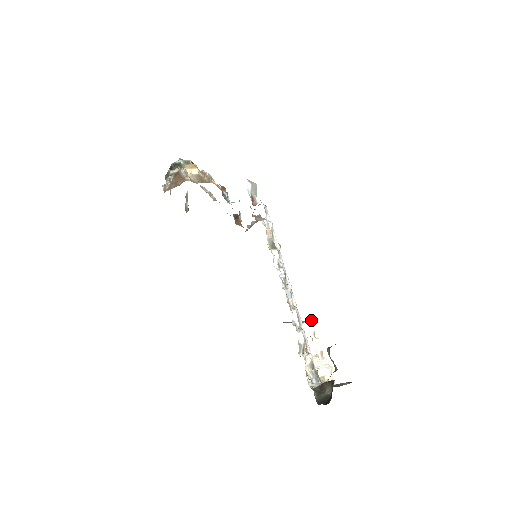
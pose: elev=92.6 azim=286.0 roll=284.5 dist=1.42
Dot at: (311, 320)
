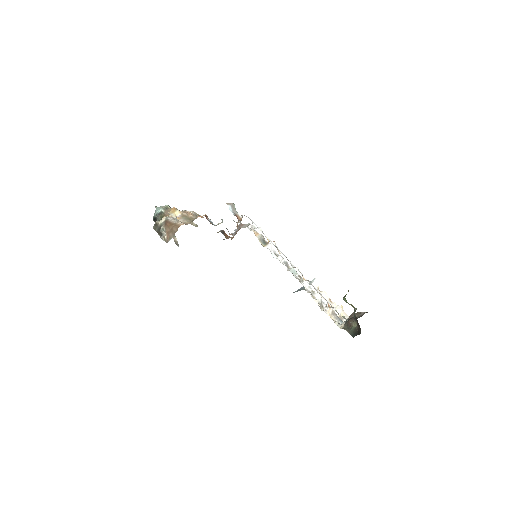
Dot at: (312, 281)
